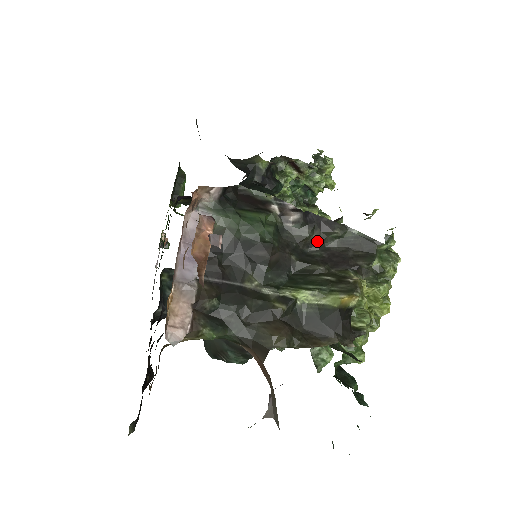
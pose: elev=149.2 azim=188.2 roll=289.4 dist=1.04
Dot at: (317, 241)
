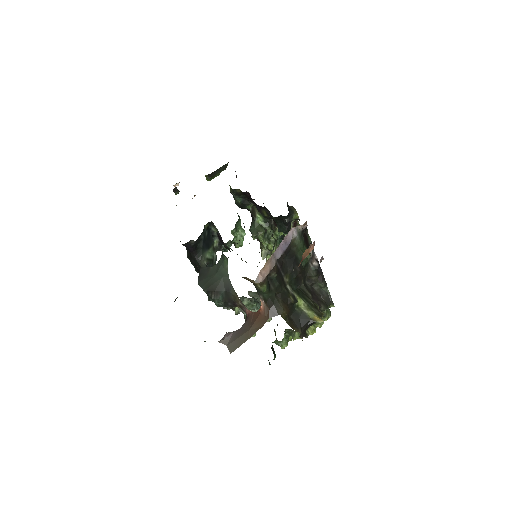
Dot at: (313, 281)
